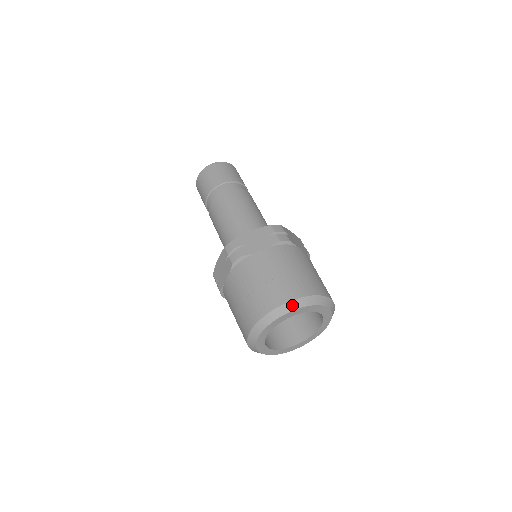
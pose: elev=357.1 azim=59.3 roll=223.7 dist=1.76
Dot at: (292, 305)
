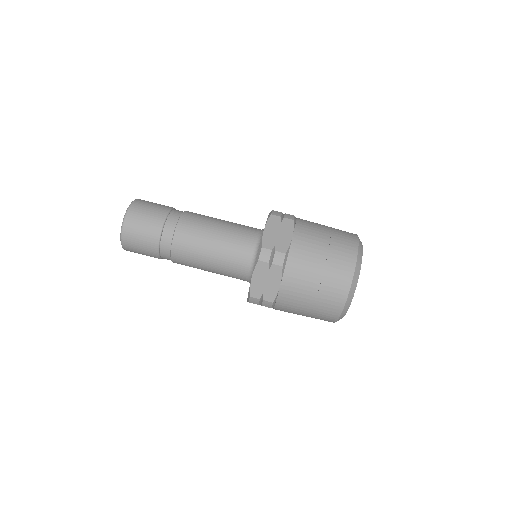
Dot at: (360, 255)
